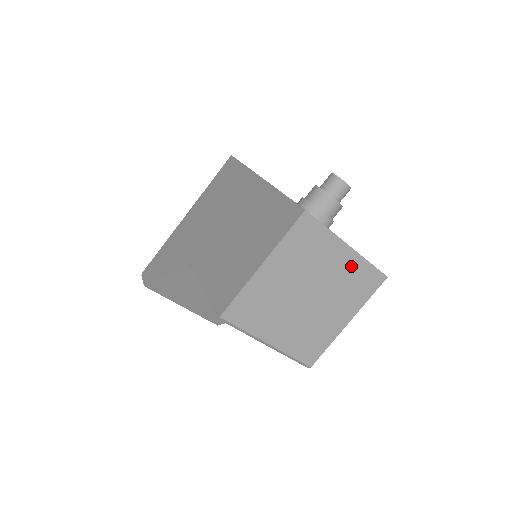
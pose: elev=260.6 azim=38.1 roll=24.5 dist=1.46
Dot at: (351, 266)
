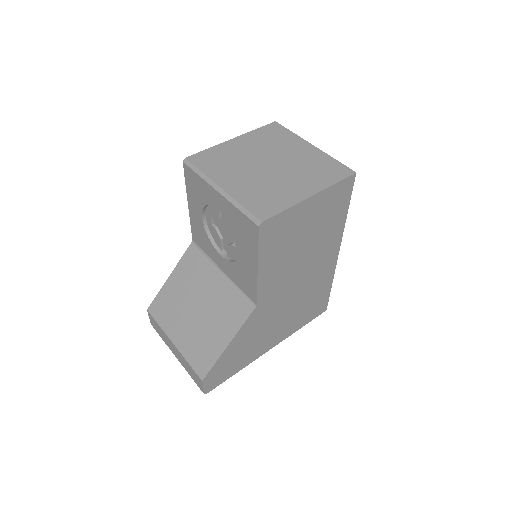
Dot at: (315, 157)
